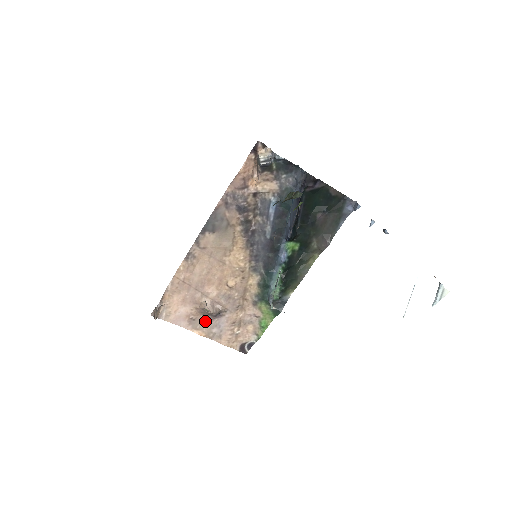
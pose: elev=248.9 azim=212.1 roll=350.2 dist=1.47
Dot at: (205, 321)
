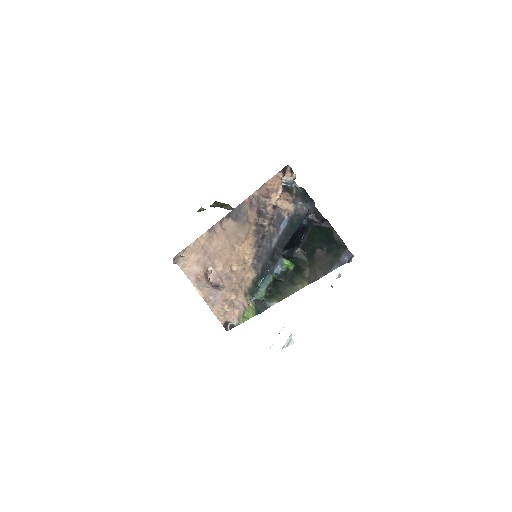
Dot at: (207, 286)
